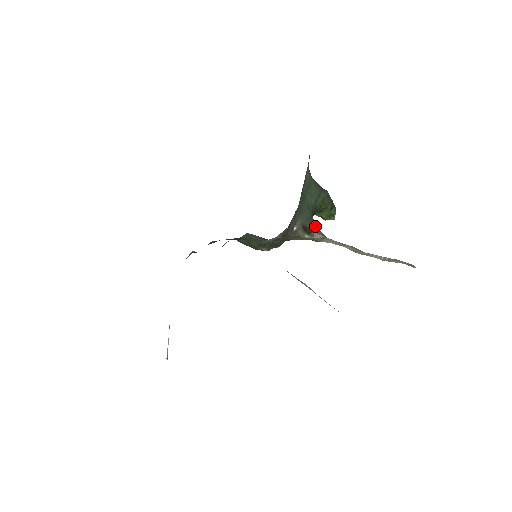
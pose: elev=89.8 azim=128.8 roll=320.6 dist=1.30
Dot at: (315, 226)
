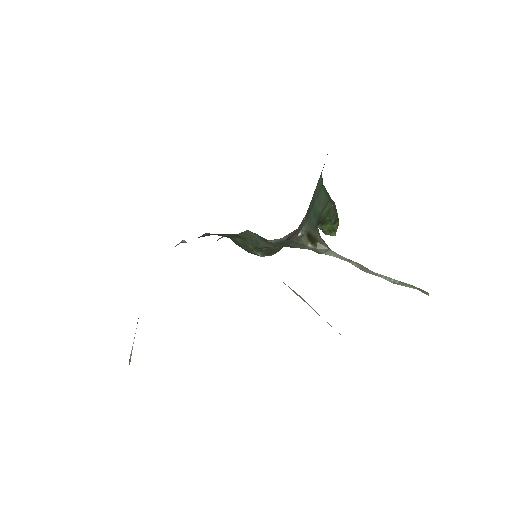
Dot at: (320, 236)
